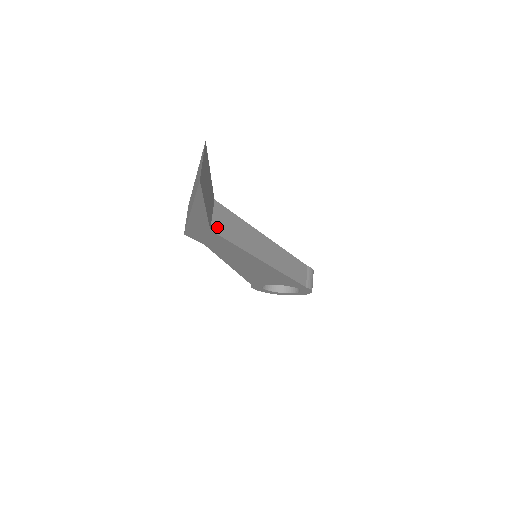
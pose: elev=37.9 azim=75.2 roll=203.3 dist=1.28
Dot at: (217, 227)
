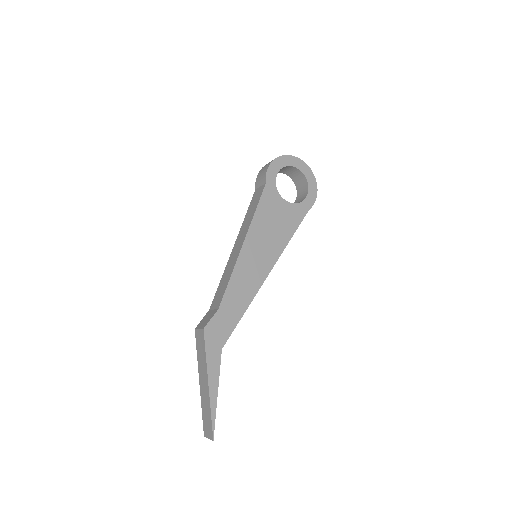
Dot at: occluded
